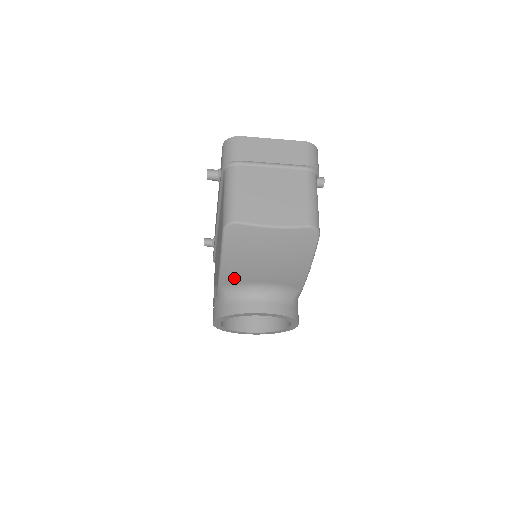
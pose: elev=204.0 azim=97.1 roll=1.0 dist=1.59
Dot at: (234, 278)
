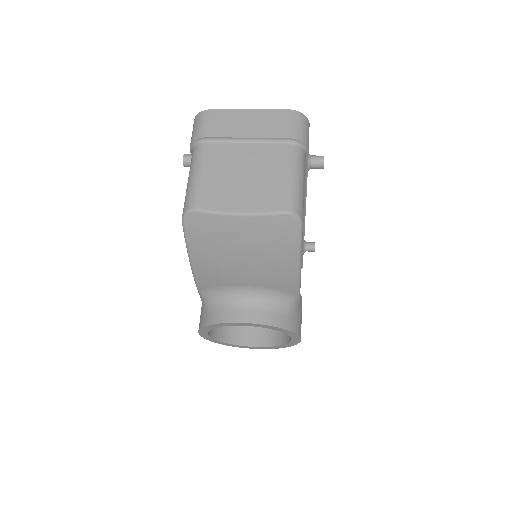
Dot at: (210, 280)
